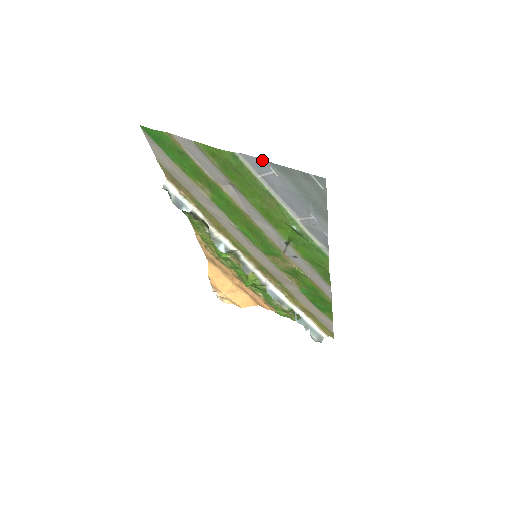
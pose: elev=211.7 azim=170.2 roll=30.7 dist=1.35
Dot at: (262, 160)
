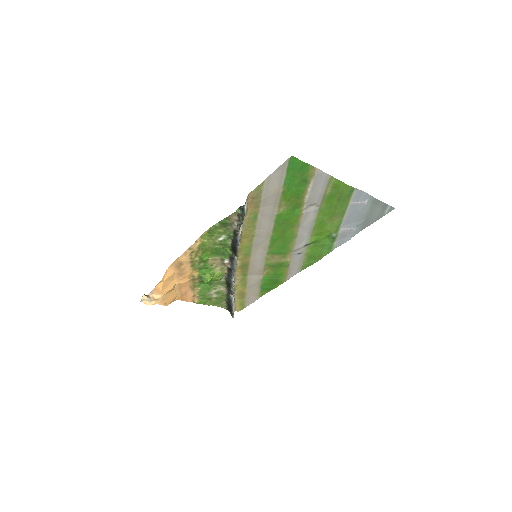
Dot at: (368, 195)
